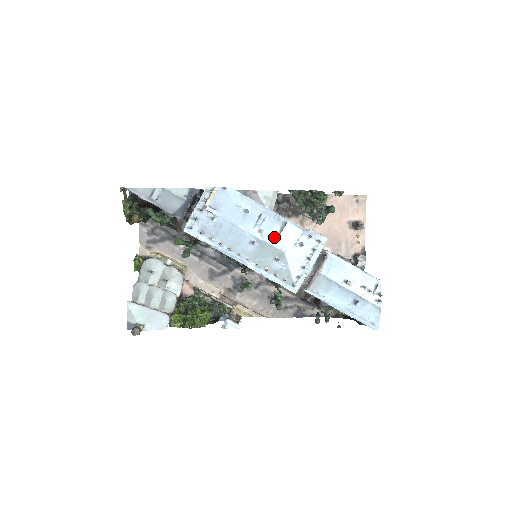
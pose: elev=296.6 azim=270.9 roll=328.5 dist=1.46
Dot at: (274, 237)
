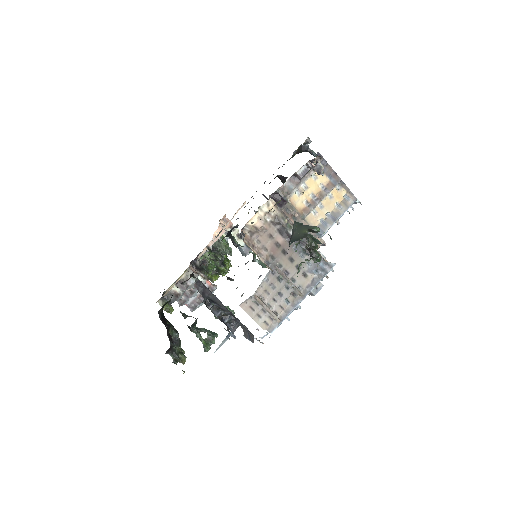
Dot at: occluded
